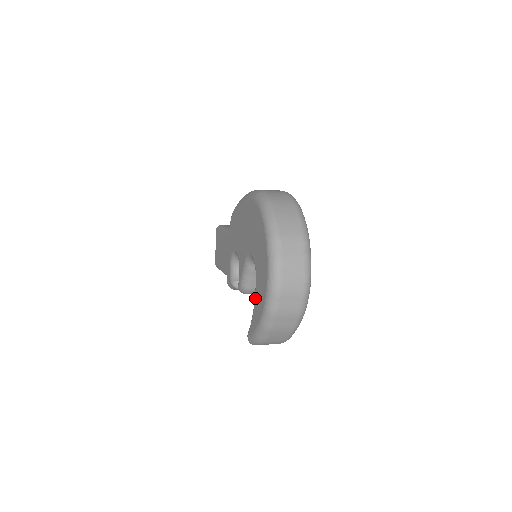
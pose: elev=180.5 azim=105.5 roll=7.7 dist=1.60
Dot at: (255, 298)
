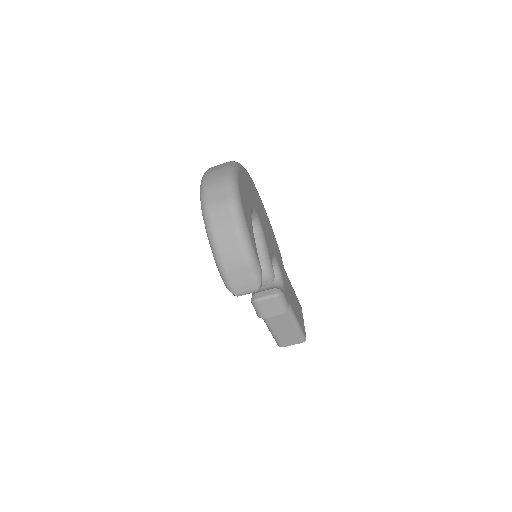
Dot at: occluded
